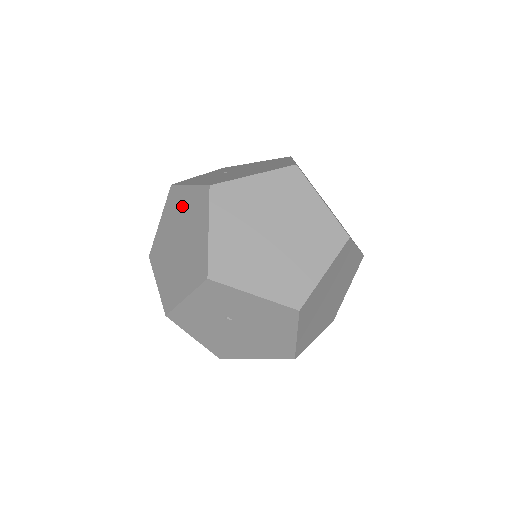
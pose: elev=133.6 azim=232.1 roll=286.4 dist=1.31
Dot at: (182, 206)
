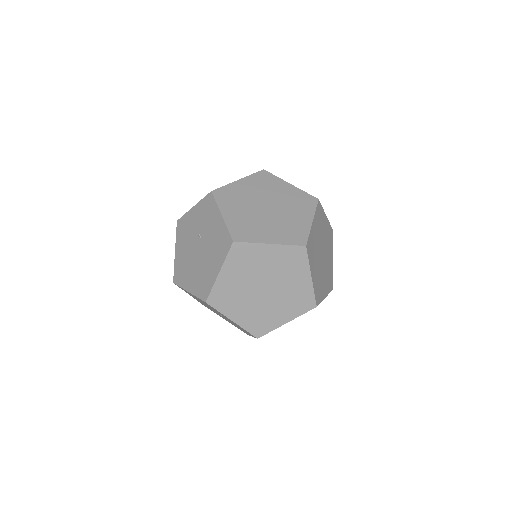
Dot at: occluded
